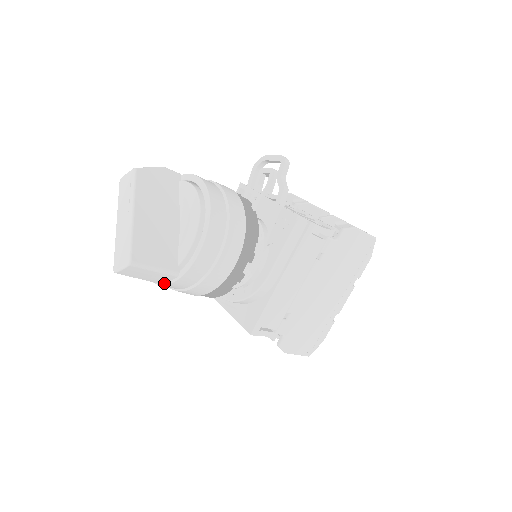
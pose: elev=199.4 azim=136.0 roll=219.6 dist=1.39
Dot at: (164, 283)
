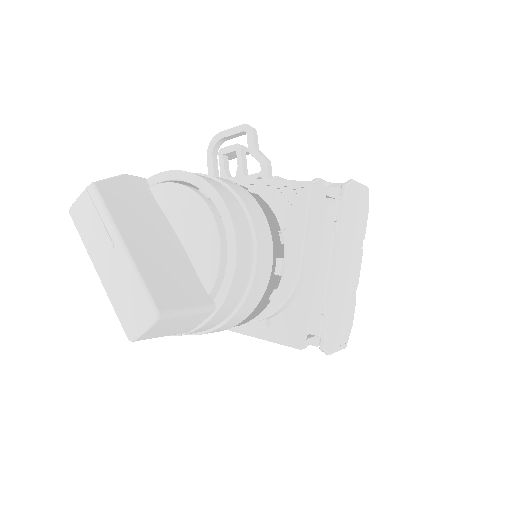
Dot at: (191, 329)
